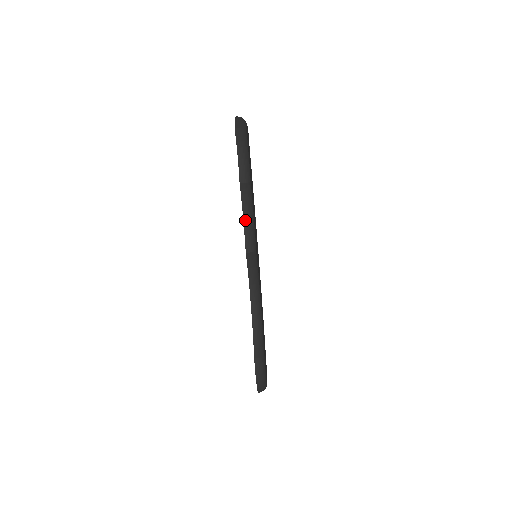
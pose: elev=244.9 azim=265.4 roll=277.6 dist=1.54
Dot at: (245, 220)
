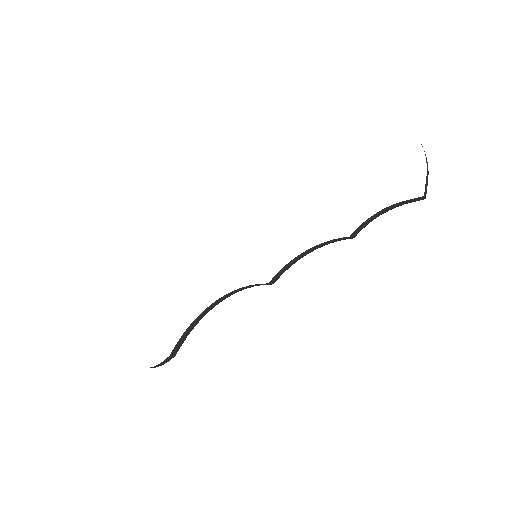
Dot at: (303, 254)
